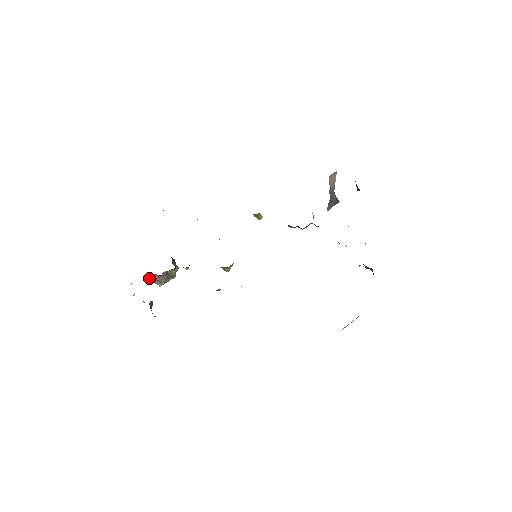
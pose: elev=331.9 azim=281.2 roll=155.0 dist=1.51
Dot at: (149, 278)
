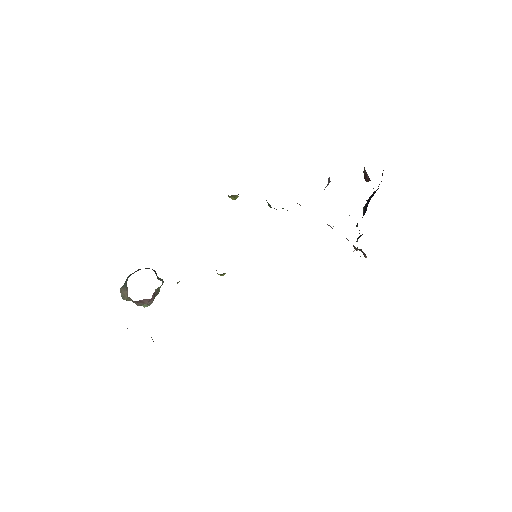
Dot at: (129, 300)
